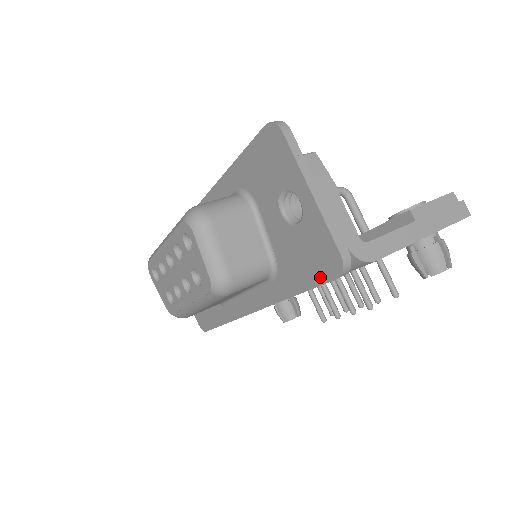
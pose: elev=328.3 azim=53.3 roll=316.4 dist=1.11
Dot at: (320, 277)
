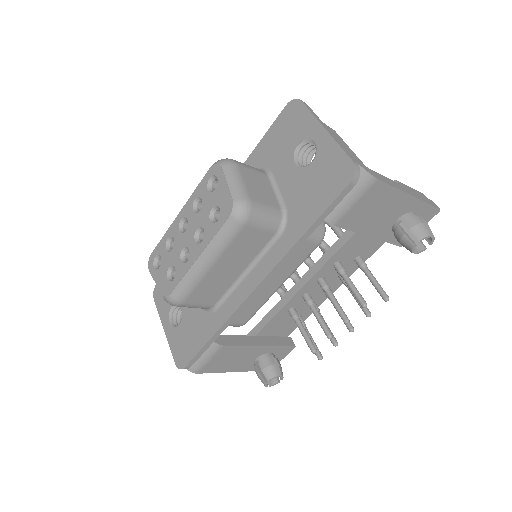
Dot at: (332, 194)
